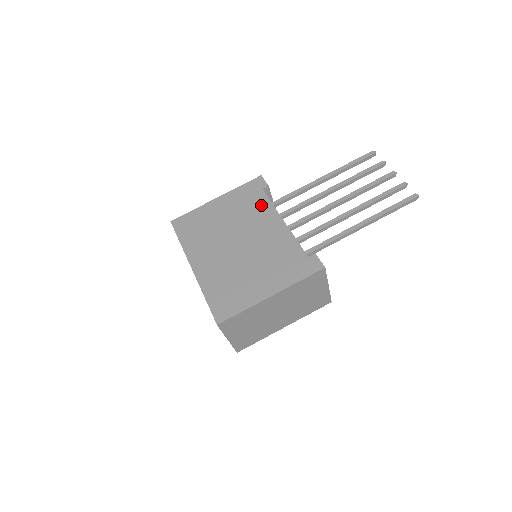
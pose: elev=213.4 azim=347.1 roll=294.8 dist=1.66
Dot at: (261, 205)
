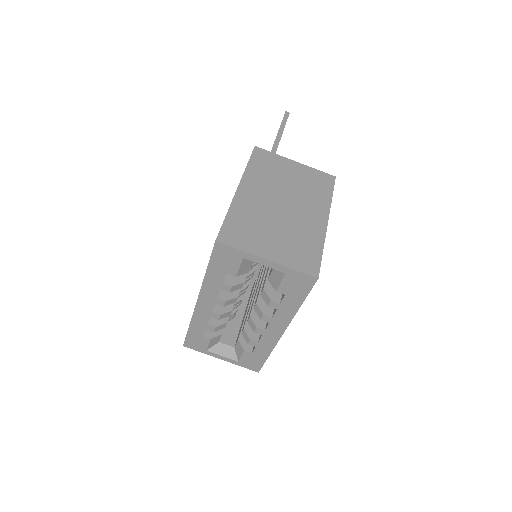
Dot at: occluded
